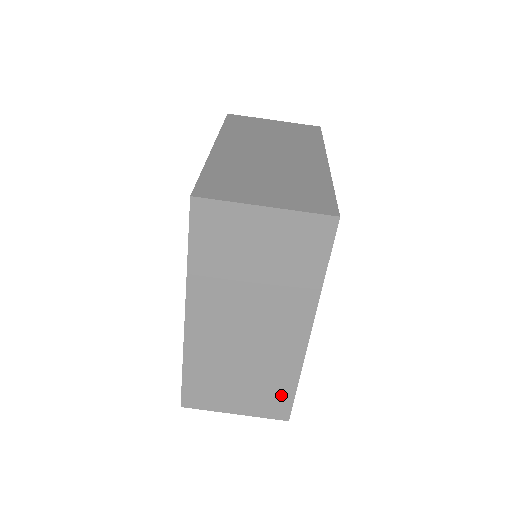
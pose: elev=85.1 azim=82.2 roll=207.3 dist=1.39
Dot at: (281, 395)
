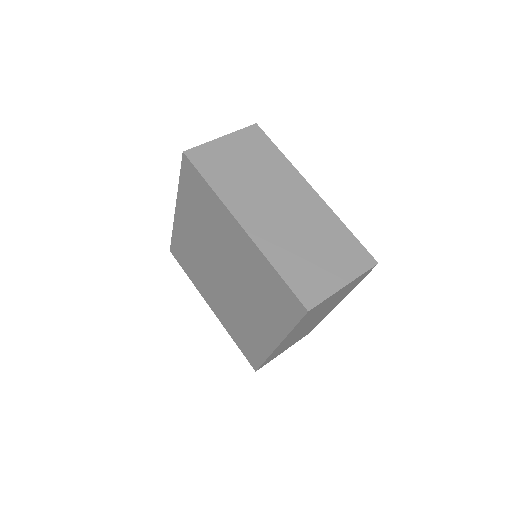
Dot at: (349, 244)
